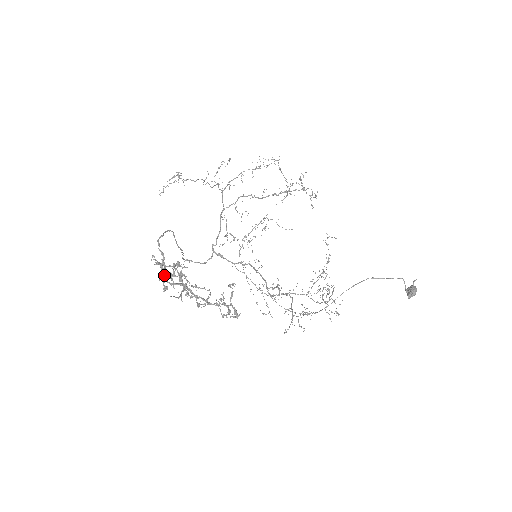
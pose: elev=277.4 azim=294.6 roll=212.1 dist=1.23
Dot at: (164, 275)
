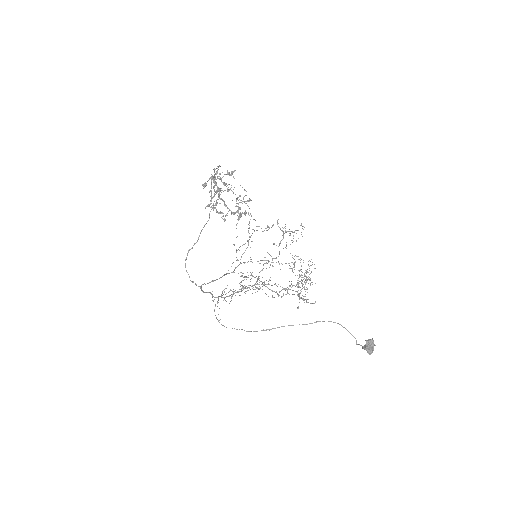
Dot at: (213, 177)
